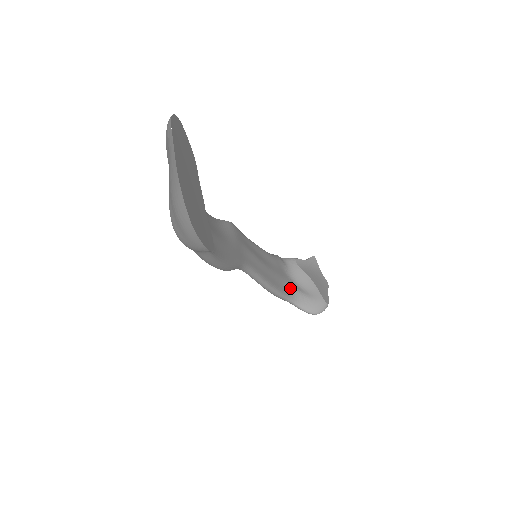
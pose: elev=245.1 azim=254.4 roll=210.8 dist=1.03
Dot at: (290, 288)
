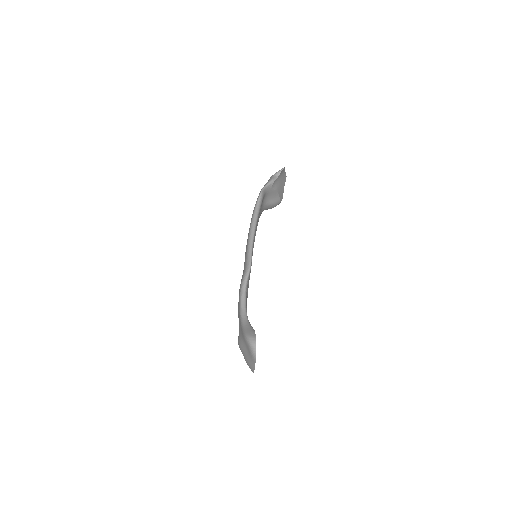
Dot at: (263, 208)
